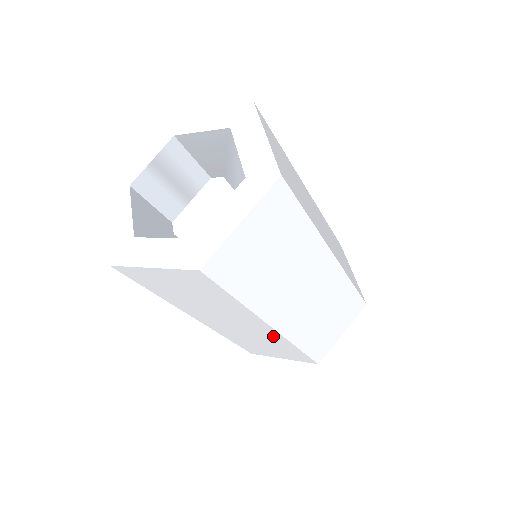
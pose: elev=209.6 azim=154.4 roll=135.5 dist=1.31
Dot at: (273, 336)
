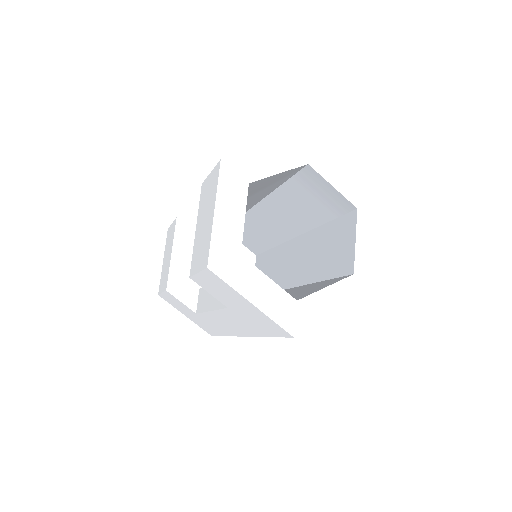
Dot at: occluded
